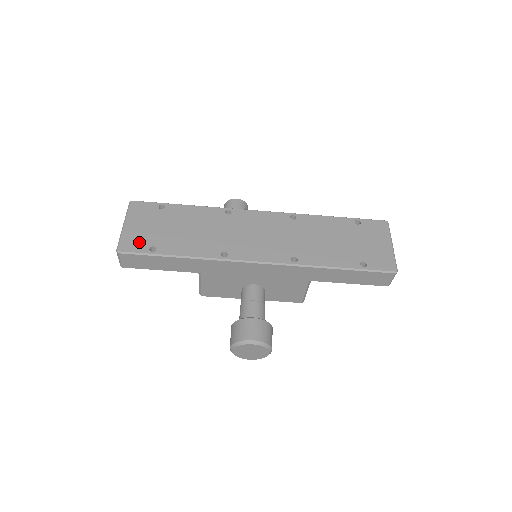
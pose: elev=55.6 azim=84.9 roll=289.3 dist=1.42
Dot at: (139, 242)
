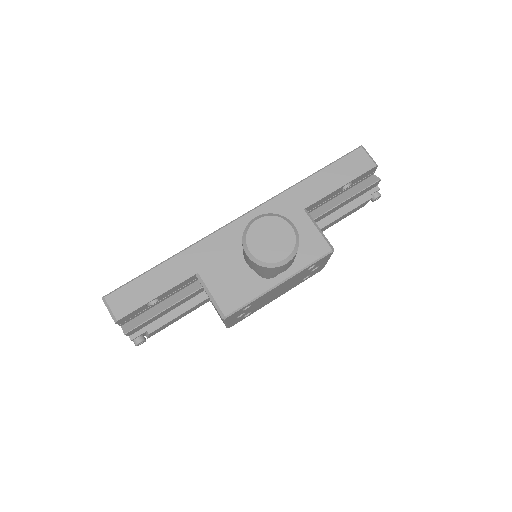
Dot at: occluded
